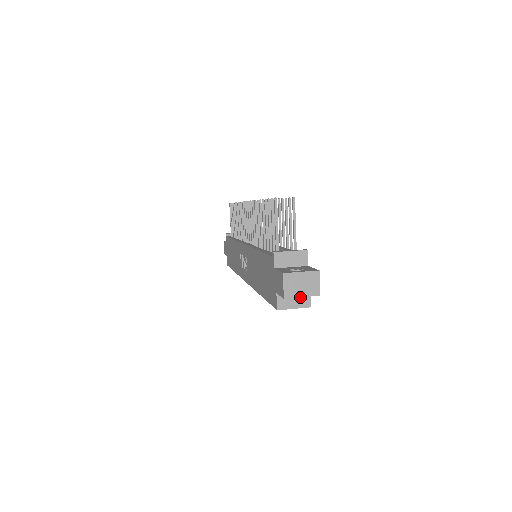
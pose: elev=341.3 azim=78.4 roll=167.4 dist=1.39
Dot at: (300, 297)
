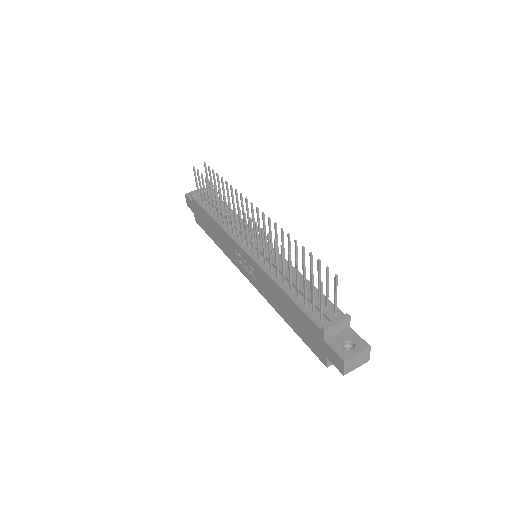
Dot at: occluded
